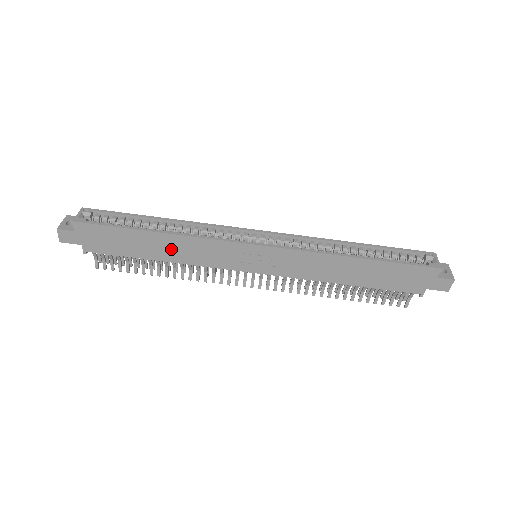
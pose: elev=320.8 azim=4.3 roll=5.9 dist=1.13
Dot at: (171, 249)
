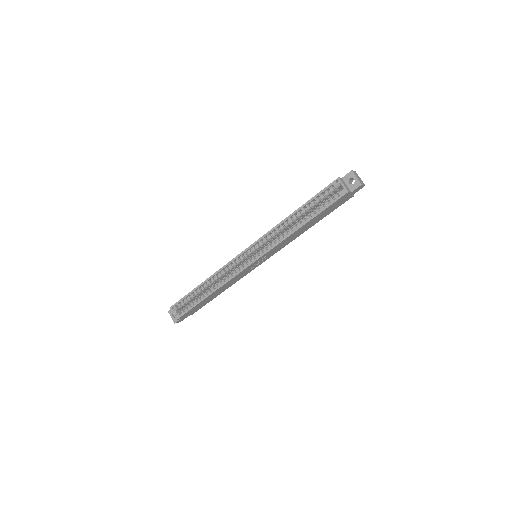
Dot at: (221, 290)
